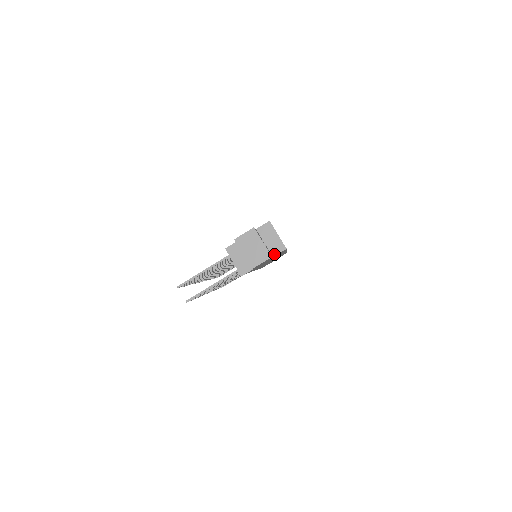
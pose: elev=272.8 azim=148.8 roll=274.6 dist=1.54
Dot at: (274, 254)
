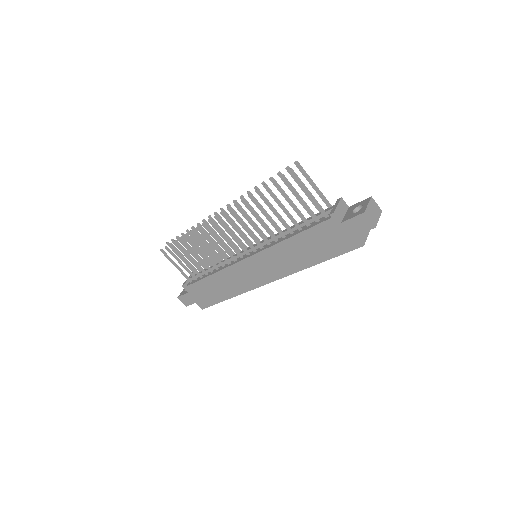
Dot at: (358, 236)
